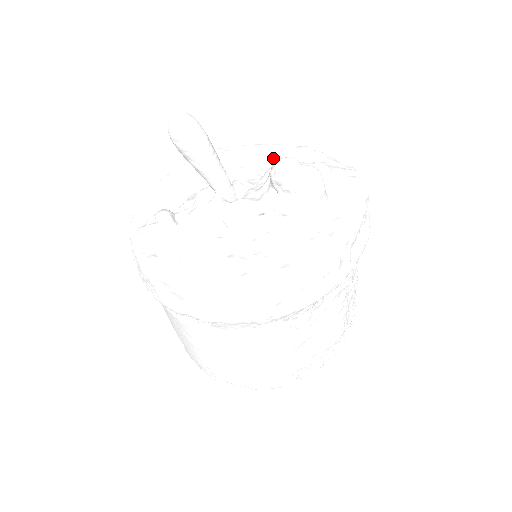
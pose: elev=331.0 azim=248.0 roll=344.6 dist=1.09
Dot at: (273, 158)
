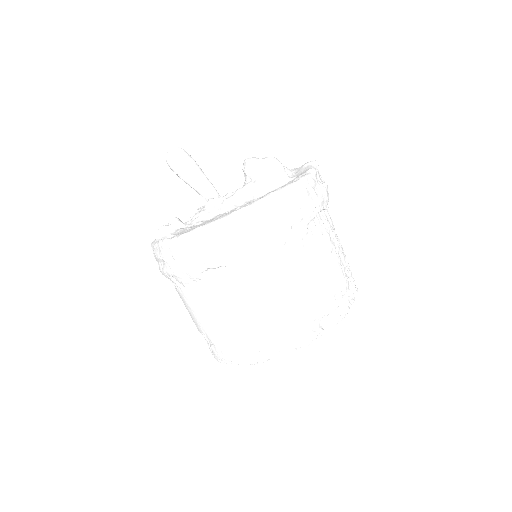
Dot at: occluded
